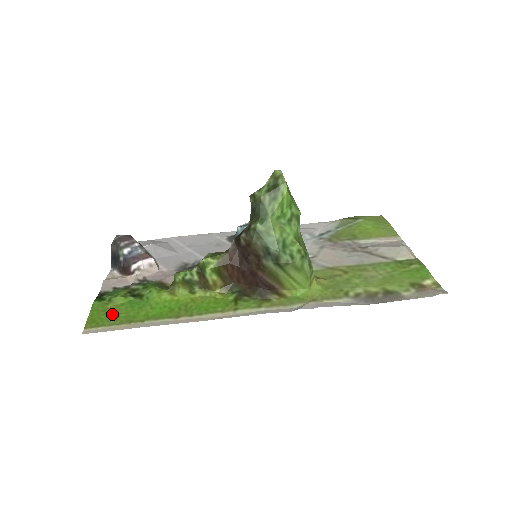
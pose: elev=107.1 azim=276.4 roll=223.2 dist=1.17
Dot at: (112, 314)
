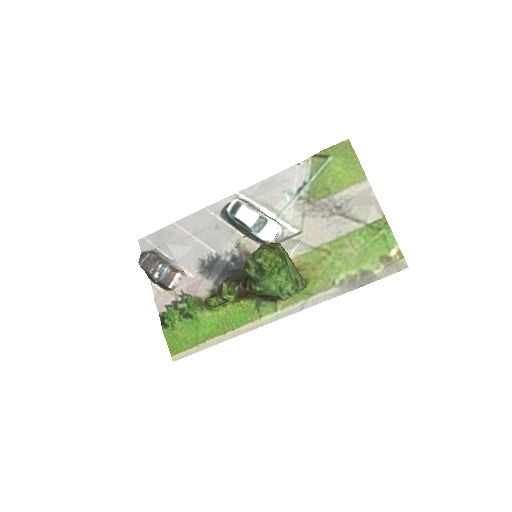
Dot at: (181, 339)
